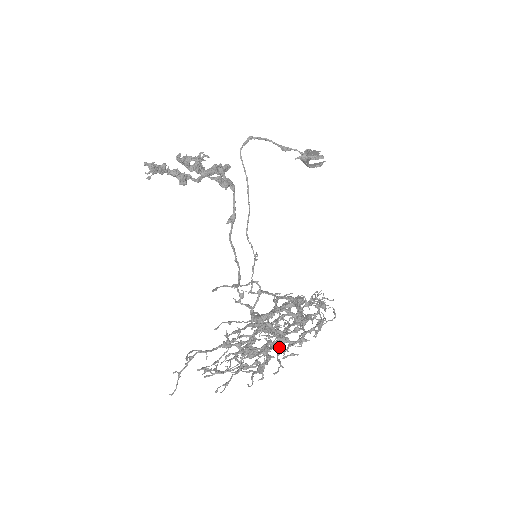
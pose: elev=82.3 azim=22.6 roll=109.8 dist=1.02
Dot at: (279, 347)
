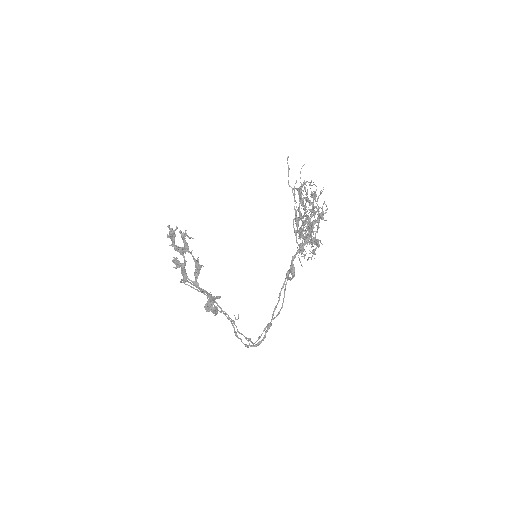
Dot at: (317, 210)
